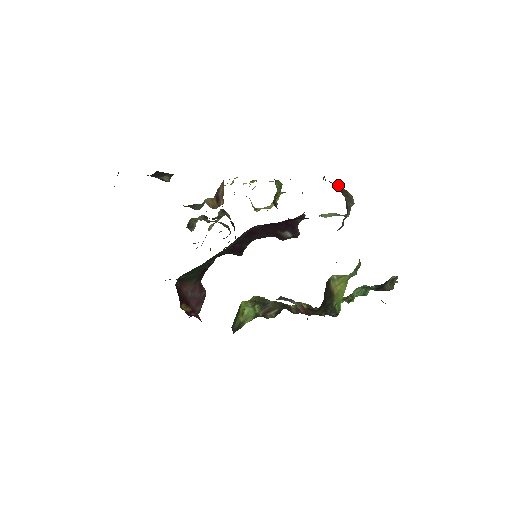
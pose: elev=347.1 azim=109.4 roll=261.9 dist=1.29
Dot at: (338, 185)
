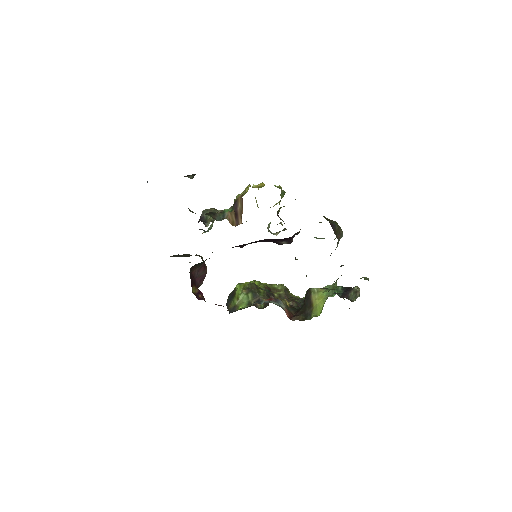
Dot at: (334, 223)
